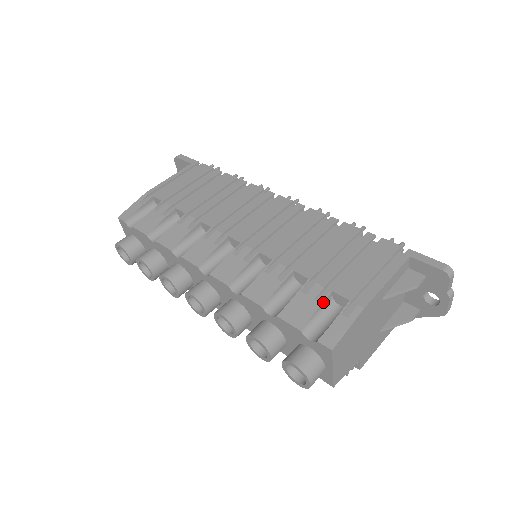
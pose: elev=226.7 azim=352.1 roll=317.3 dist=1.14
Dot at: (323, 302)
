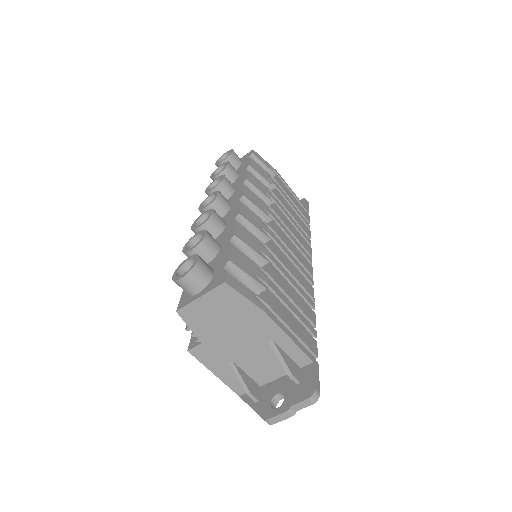
Dot at: (256, 281)
